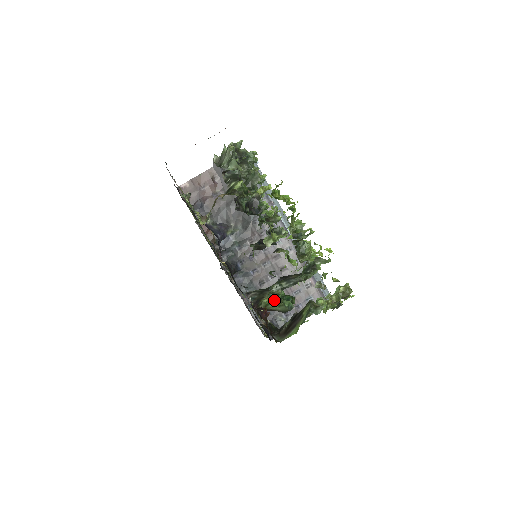
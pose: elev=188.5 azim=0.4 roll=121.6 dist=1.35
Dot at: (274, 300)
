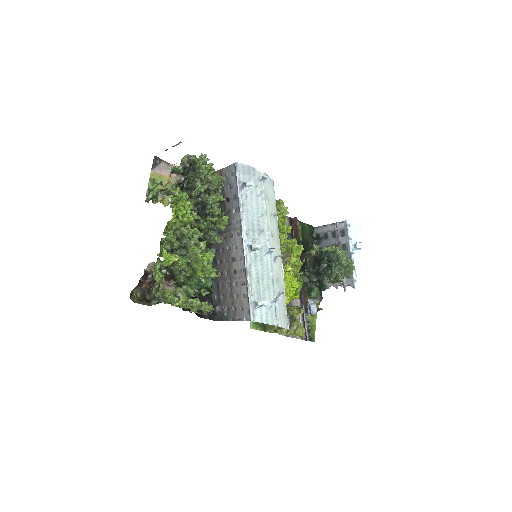
Dot at: (182, 282)
